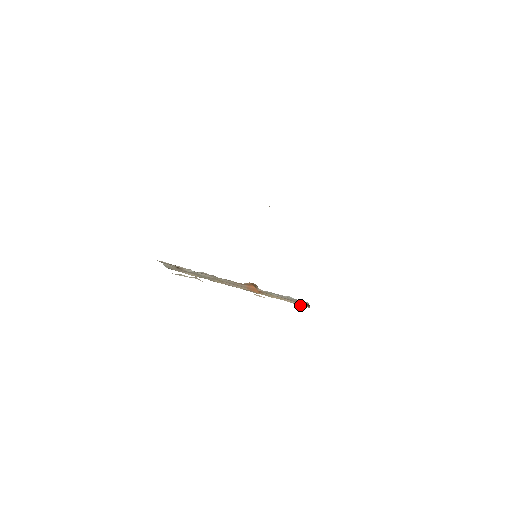
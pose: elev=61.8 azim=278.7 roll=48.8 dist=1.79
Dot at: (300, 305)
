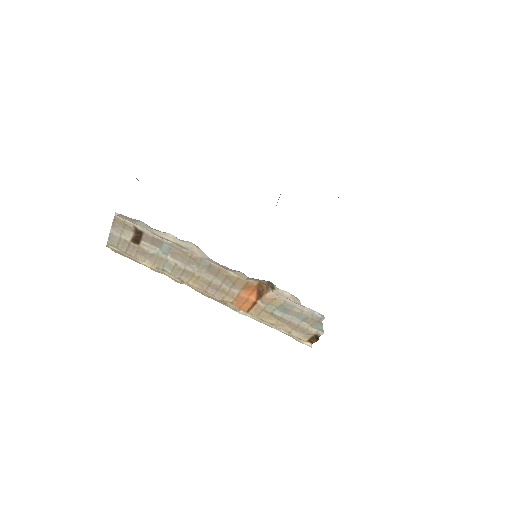
Dot at: (301, 339)
